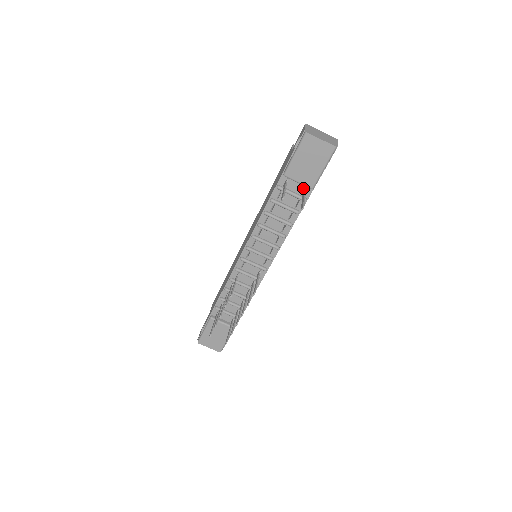
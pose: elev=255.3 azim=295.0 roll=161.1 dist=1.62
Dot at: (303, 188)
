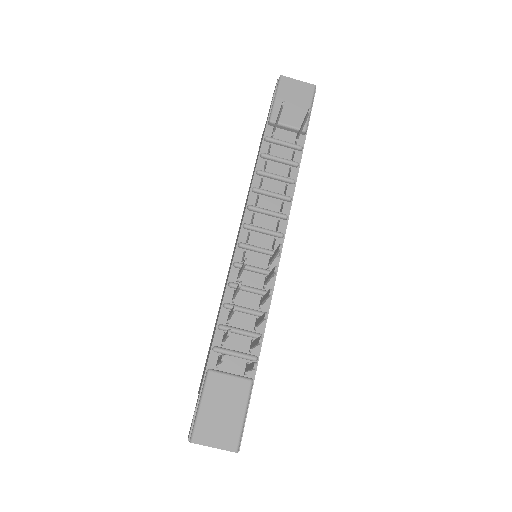
Dot at: (294, 137)
